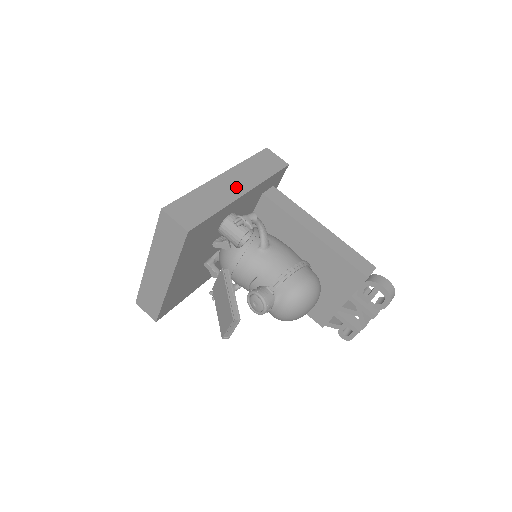
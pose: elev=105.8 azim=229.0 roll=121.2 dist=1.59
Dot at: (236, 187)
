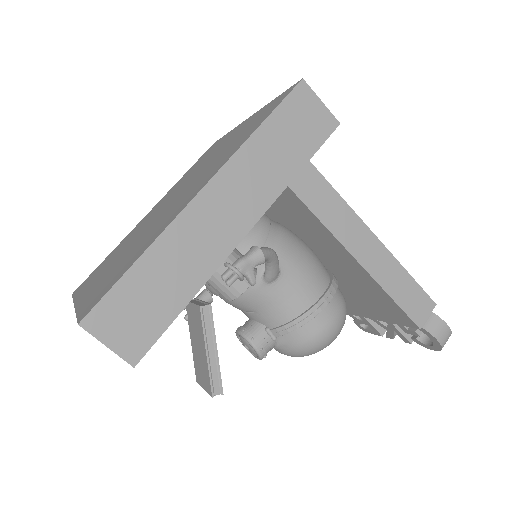
Dot at: (231, 220)
